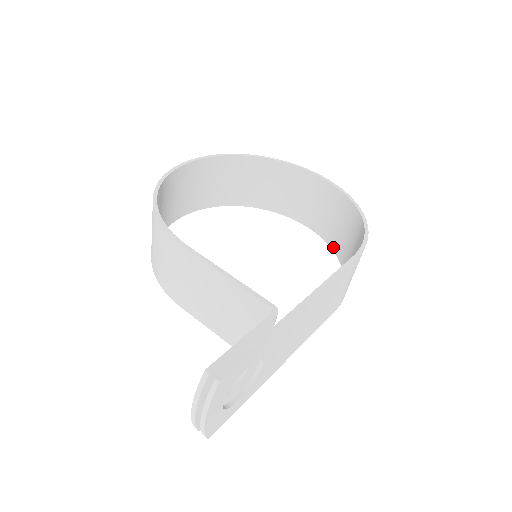
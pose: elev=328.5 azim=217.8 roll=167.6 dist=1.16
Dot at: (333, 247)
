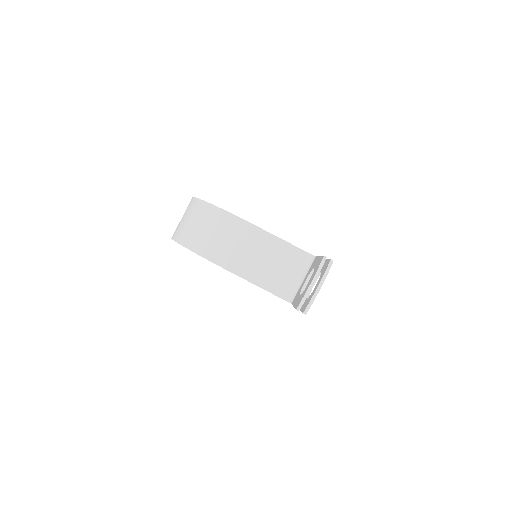
Dot at: occluded
